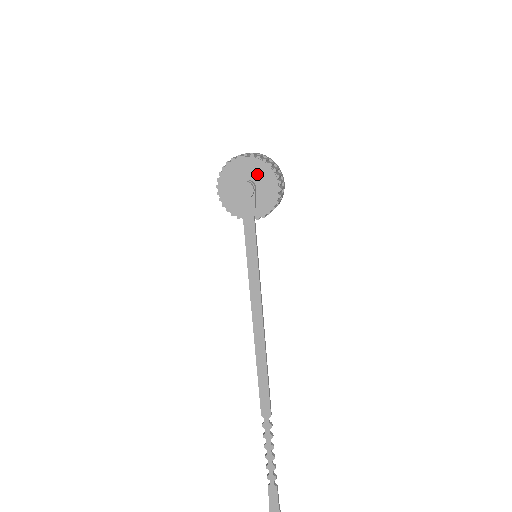
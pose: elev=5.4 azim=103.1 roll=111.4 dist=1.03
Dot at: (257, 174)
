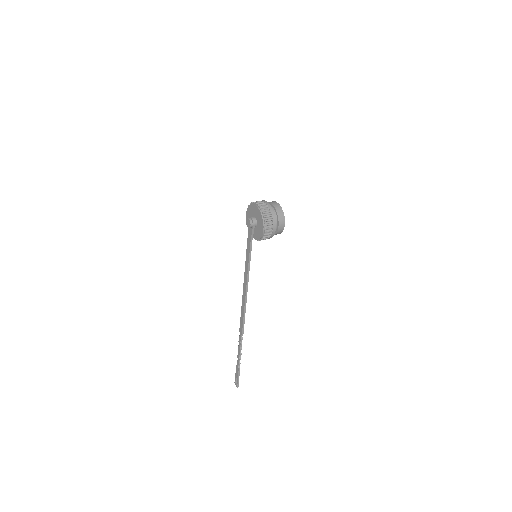
Dot at: (258, 218)
